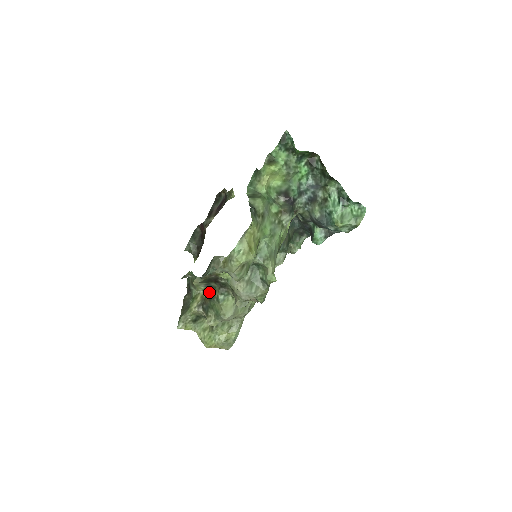
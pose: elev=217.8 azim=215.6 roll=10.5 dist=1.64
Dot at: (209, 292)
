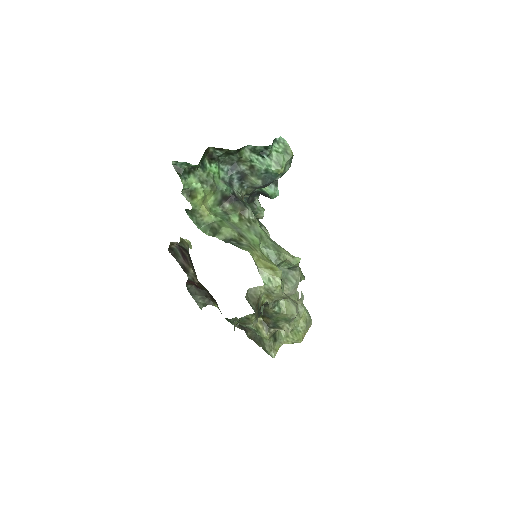
Dot at: (261, 315)
